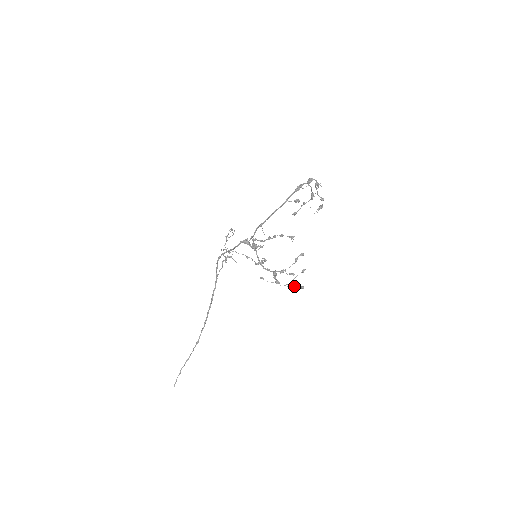
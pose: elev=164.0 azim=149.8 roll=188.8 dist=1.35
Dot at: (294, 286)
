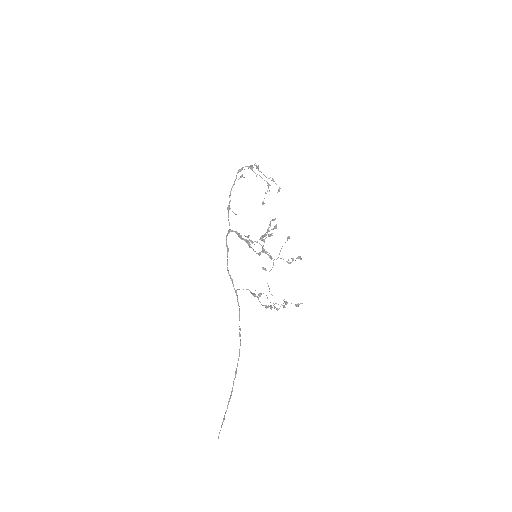
Dot at: (292, 261)
